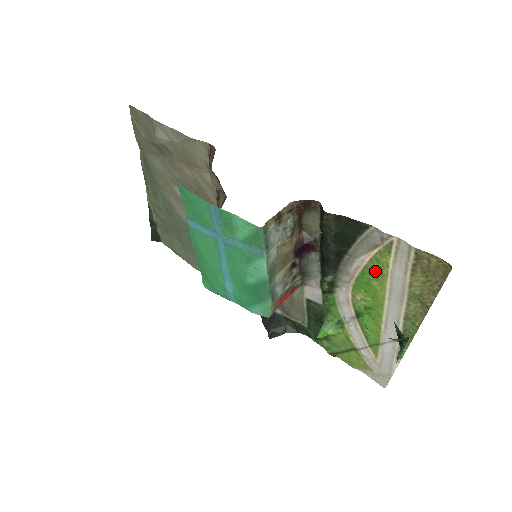
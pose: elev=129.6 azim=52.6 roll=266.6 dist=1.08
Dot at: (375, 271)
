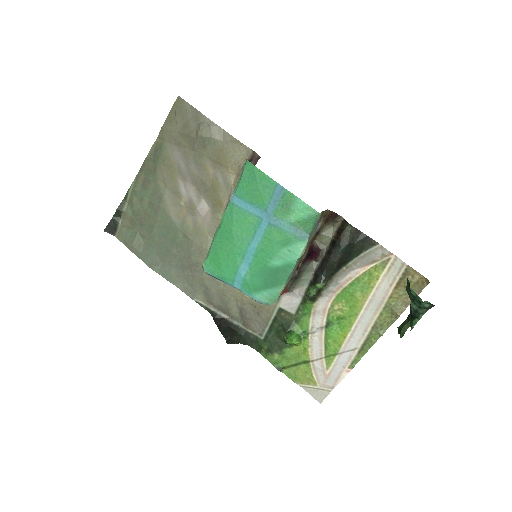
Dot at: (363, 283)
